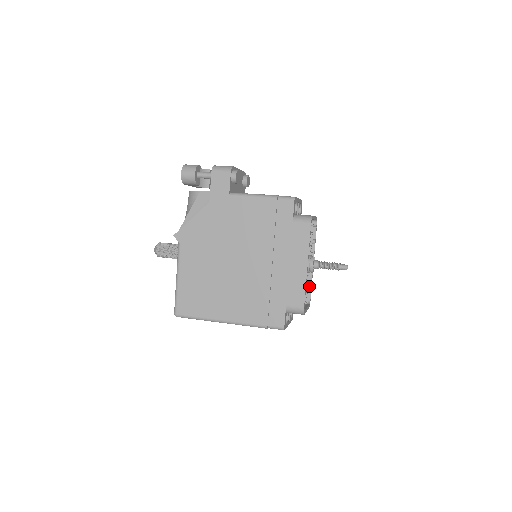
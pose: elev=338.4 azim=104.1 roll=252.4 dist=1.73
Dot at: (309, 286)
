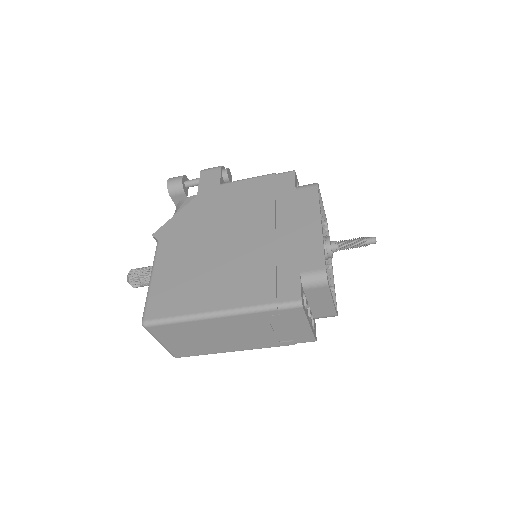
Dot at: (332, 294)
